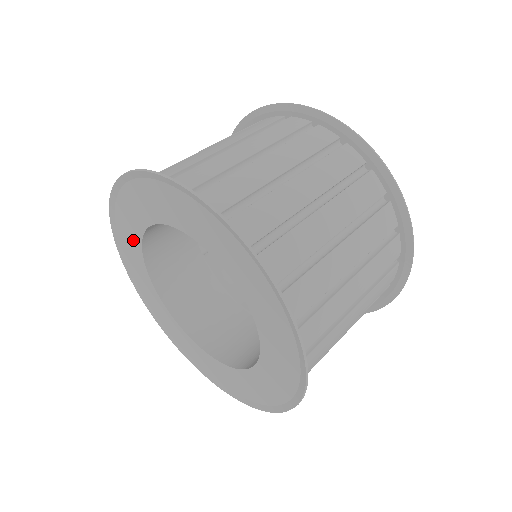
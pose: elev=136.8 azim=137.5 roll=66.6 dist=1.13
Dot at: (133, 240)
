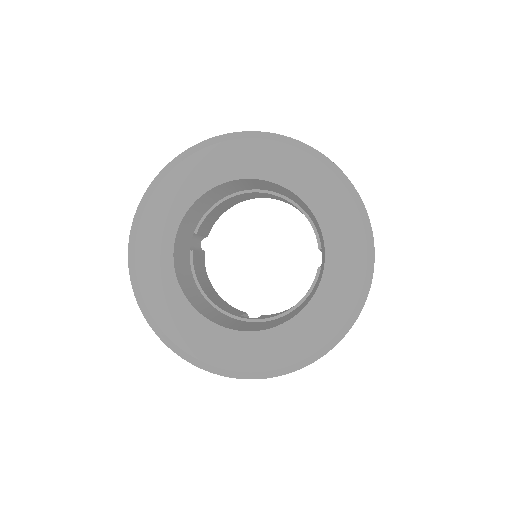
Dot at: (184, 195)
